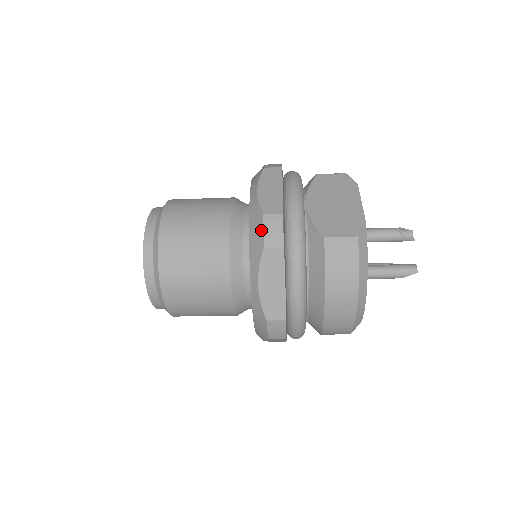
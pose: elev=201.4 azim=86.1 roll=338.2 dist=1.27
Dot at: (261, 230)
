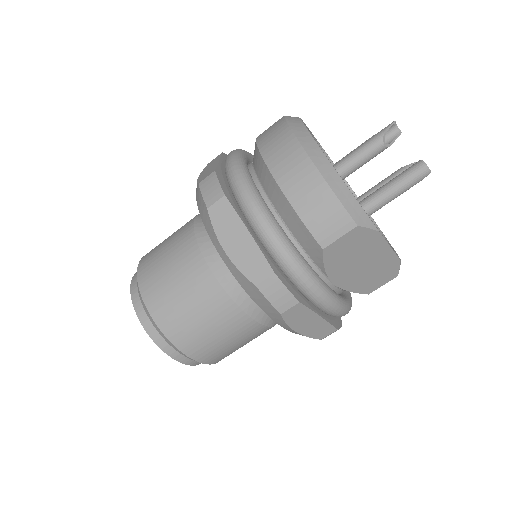
Dot at: occluded
